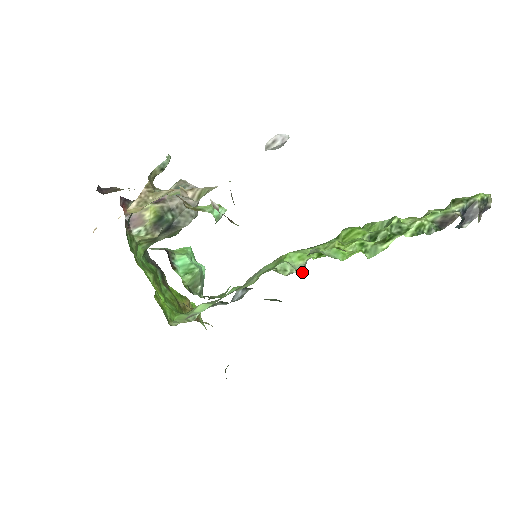
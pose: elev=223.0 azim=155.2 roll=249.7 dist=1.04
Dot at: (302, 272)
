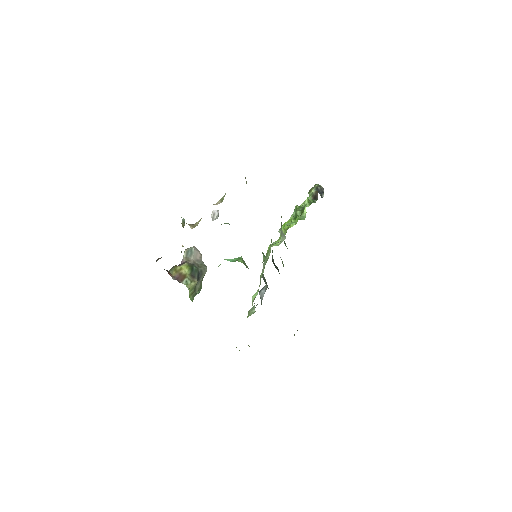
Dot at: occluded
